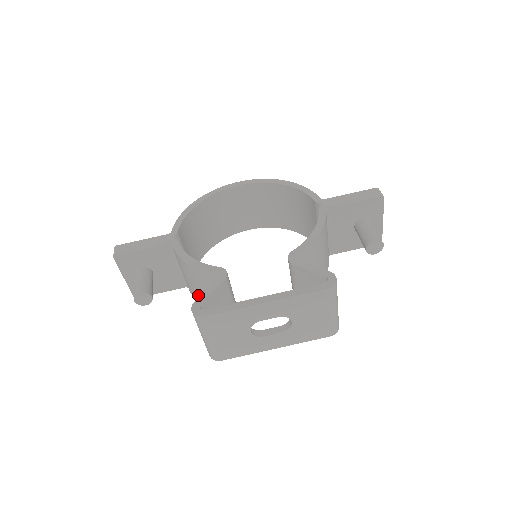
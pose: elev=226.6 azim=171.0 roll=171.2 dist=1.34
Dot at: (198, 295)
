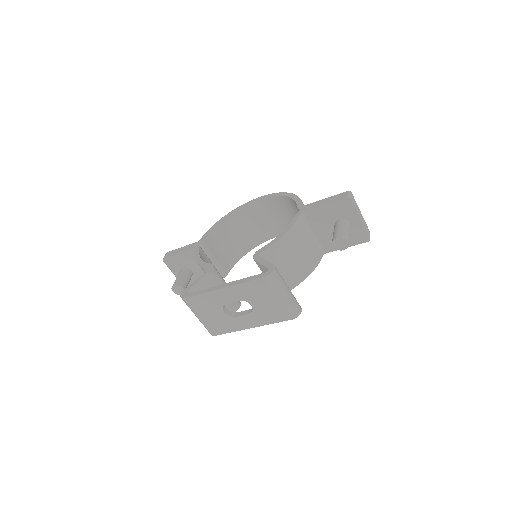
Dot at: occluded
